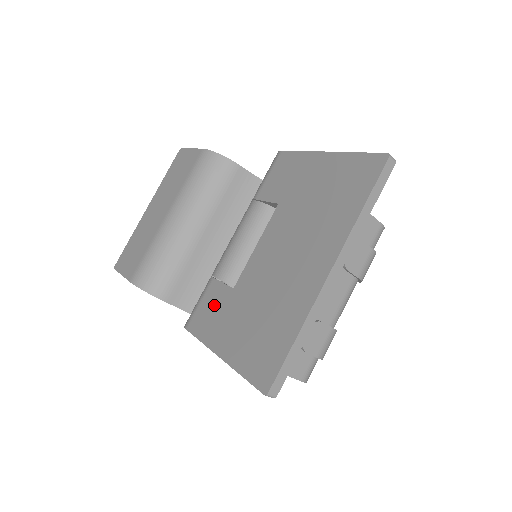
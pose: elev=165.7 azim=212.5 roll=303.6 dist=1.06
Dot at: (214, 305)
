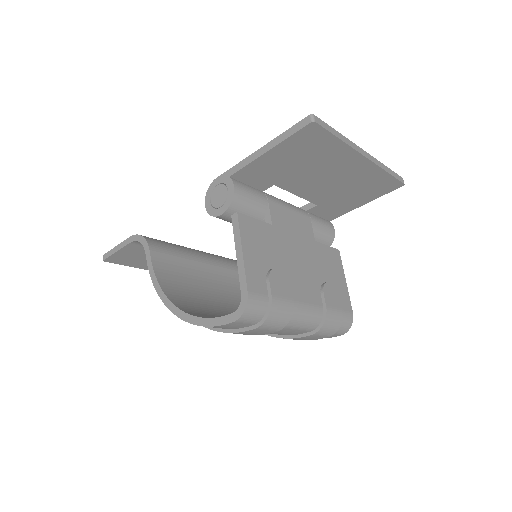
Dot at: occluded
